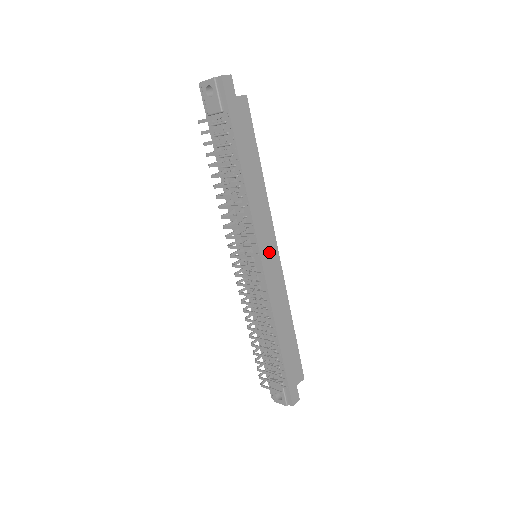
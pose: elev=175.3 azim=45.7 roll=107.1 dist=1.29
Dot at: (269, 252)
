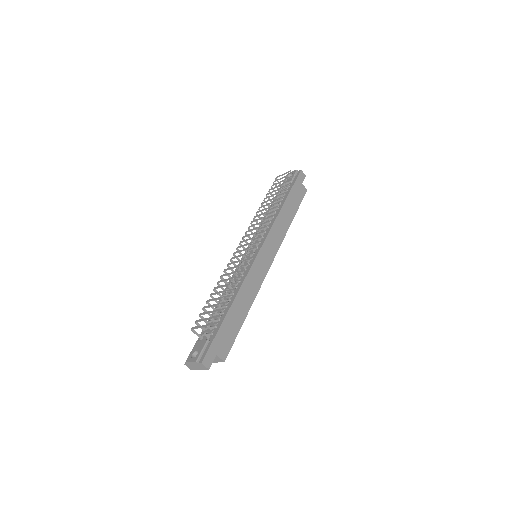
Dot at: (267, 255)
